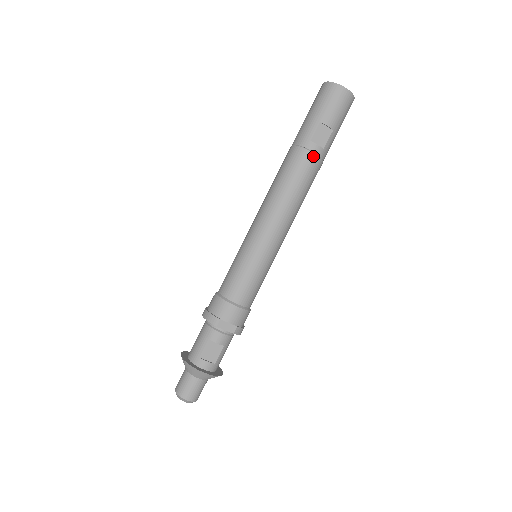
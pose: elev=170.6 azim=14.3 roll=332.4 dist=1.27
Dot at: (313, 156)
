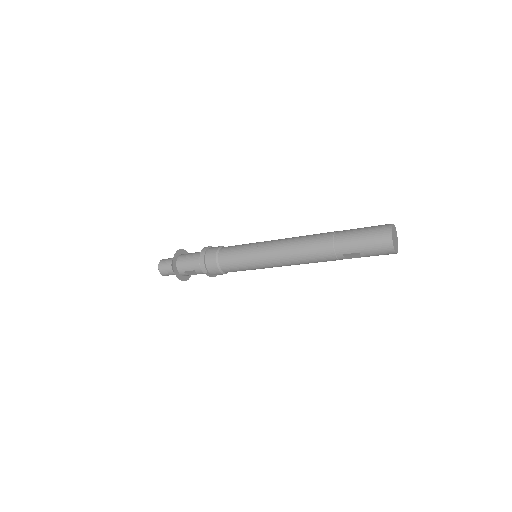
Dot at: (335, 259)
